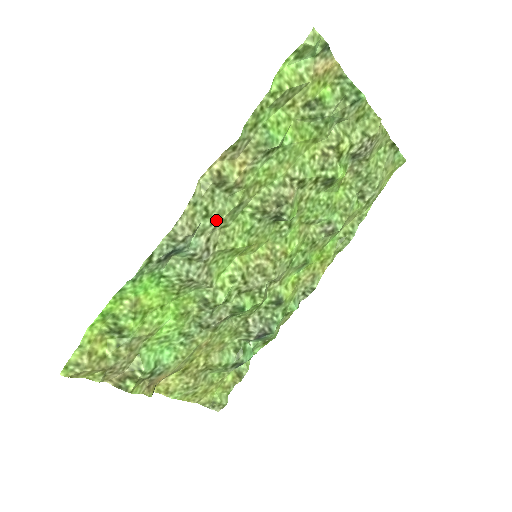
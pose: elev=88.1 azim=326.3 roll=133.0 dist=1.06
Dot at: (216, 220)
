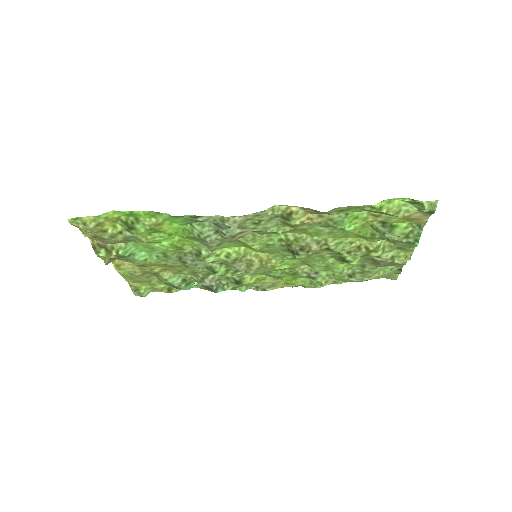
Dot at: (258, 229)
